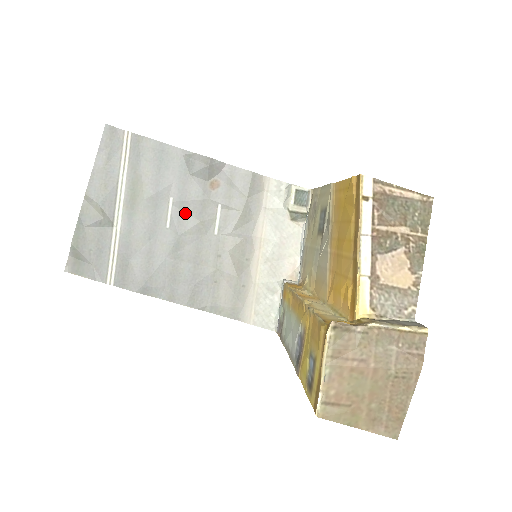
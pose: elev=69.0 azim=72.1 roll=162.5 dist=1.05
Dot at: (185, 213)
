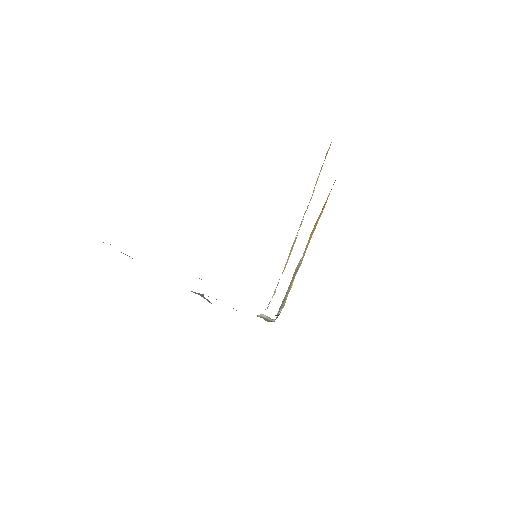
Dot at: occluded
